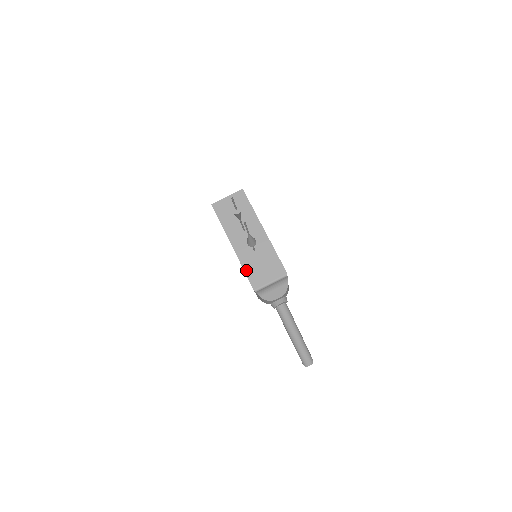
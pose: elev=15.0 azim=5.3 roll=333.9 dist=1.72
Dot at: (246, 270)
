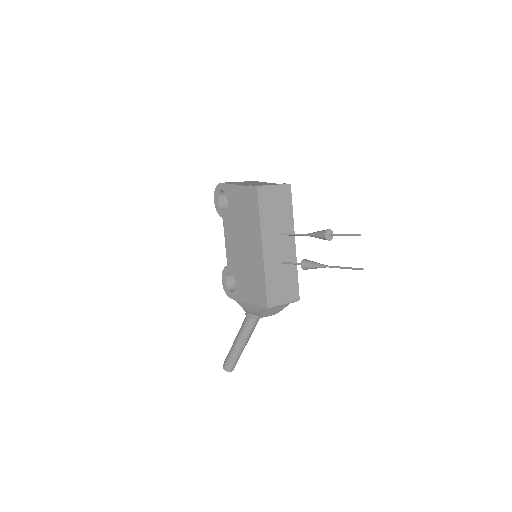
Dot at: (267, 282)
